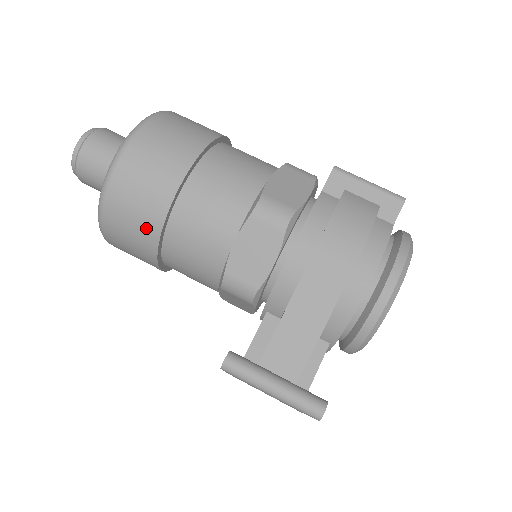
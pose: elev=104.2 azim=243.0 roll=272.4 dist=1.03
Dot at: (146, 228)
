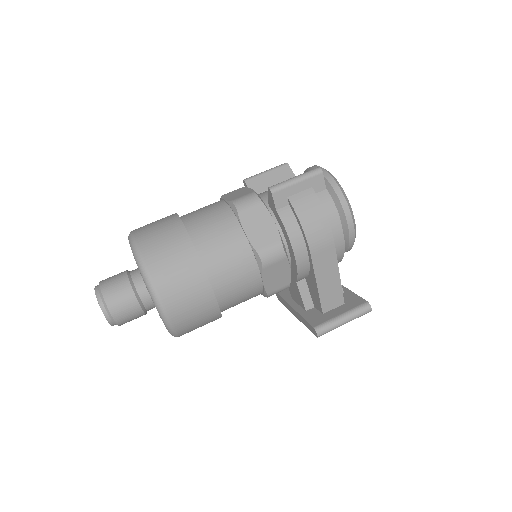
Dot at: (211, 319)
